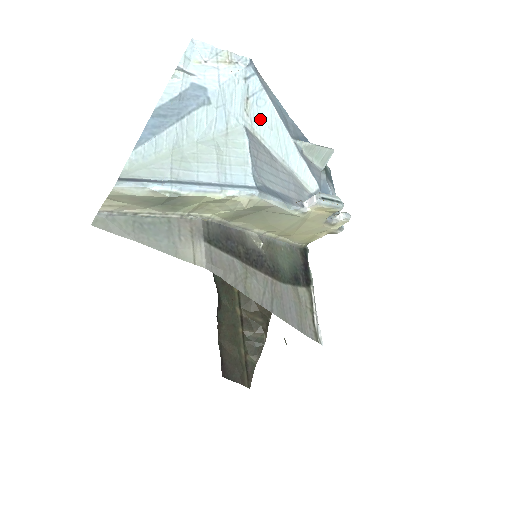
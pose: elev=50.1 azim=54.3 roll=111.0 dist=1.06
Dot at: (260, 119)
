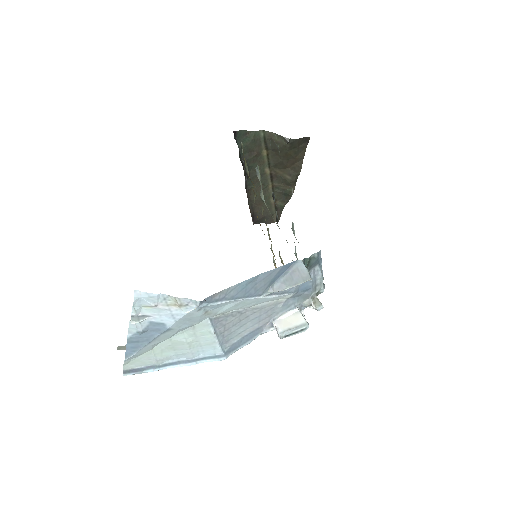
Dot at: (223, 308)
